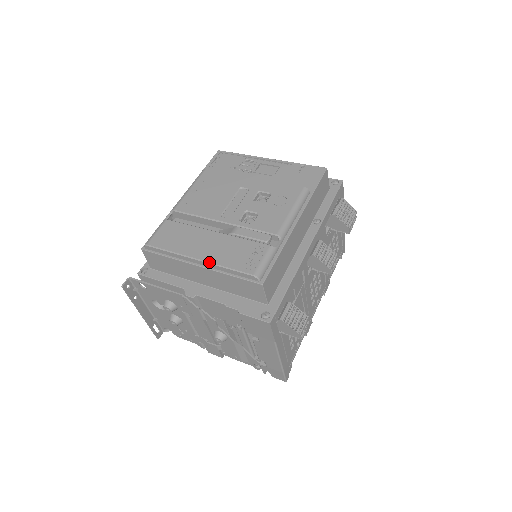
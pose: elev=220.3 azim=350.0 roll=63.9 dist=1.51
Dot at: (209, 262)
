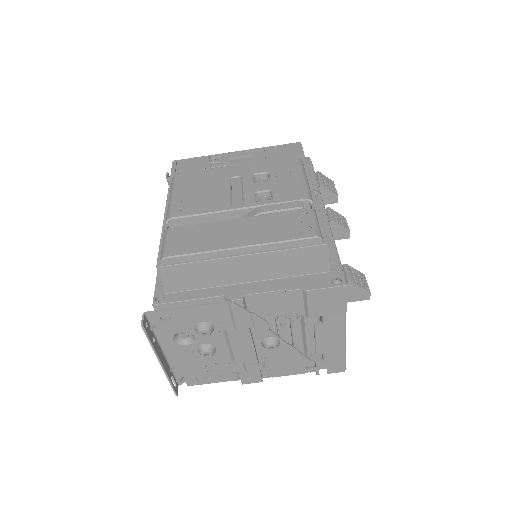
Dot at: (257, 244)
